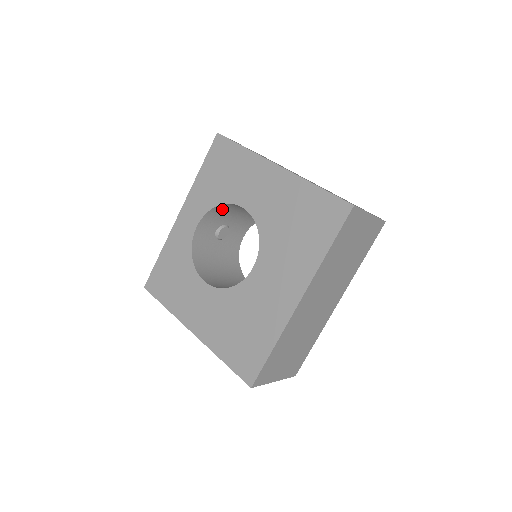
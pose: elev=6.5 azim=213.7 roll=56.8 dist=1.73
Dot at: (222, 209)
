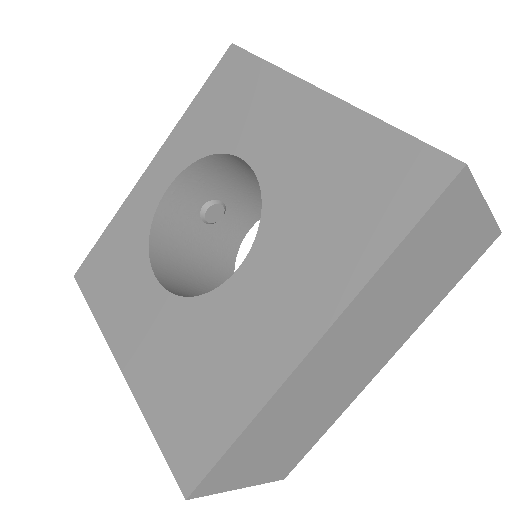
Dot at: (215, 167)
